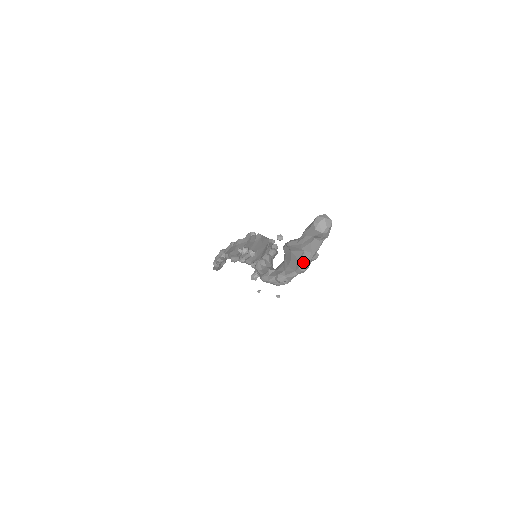
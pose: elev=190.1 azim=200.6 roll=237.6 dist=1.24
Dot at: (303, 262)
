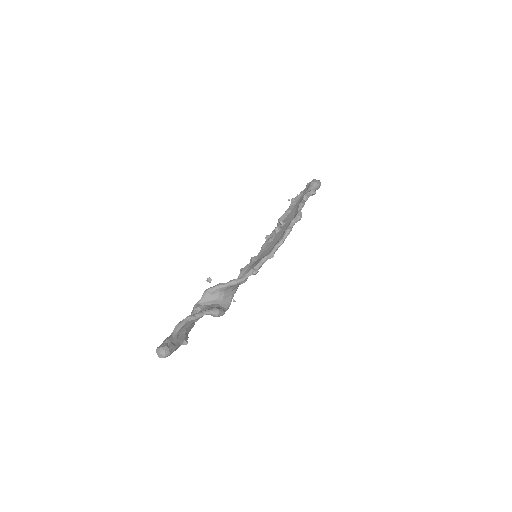
Dot at: occluded
